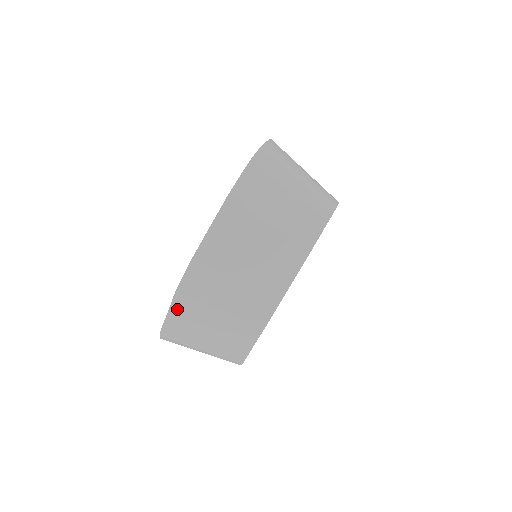
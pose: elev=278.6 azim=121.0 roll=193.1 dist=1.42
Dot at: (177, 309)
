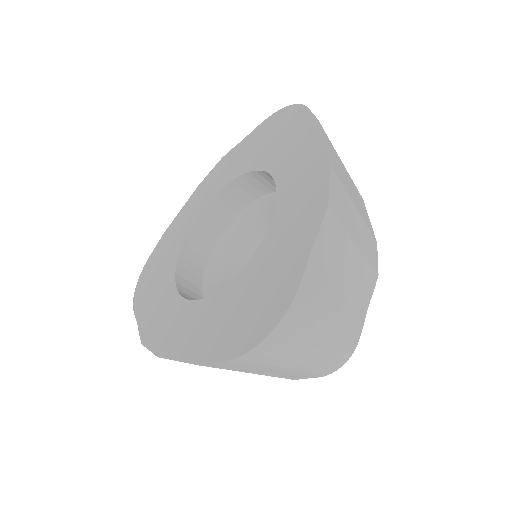
Dot at: occluded
